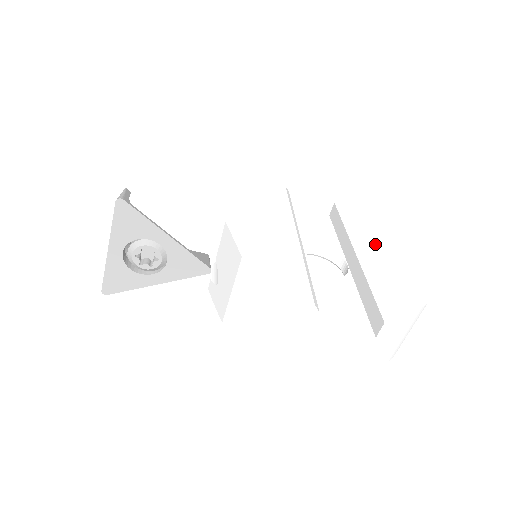
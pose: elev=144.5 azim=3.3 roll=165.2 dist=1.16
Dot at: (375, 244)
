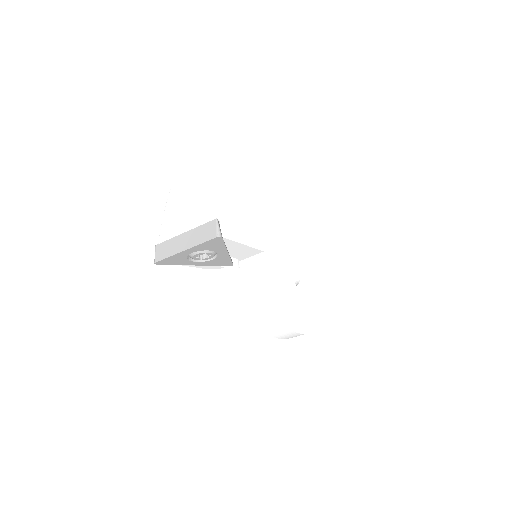
Dot at: (318, 263)
